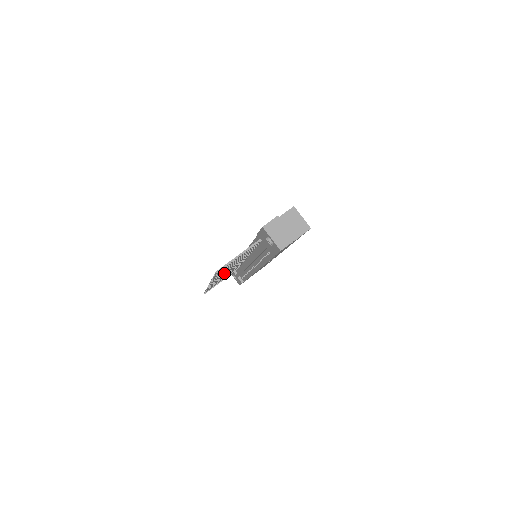
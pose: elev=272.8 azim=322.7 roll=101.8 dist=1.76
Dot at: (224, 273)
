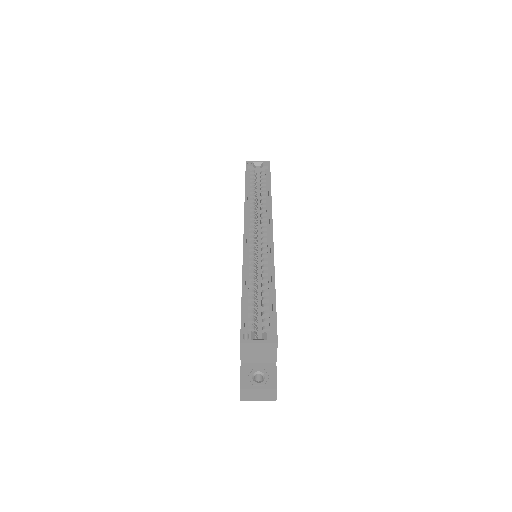
Dot at: occluded
